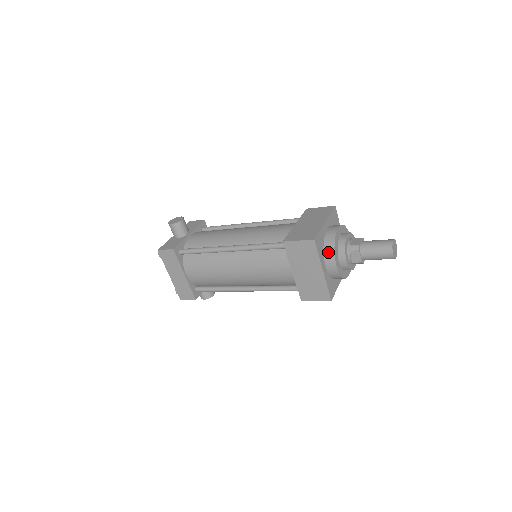
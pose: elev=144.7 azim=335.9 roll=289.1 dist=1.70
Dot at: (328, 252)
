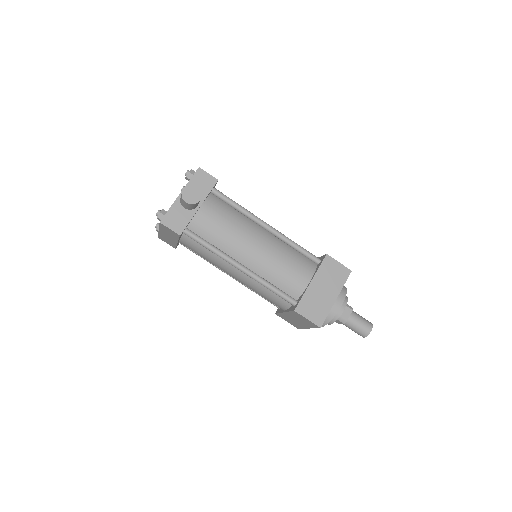
Dot at: occluded
